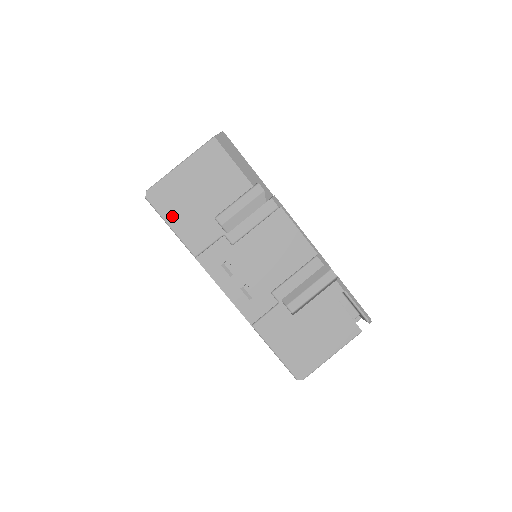
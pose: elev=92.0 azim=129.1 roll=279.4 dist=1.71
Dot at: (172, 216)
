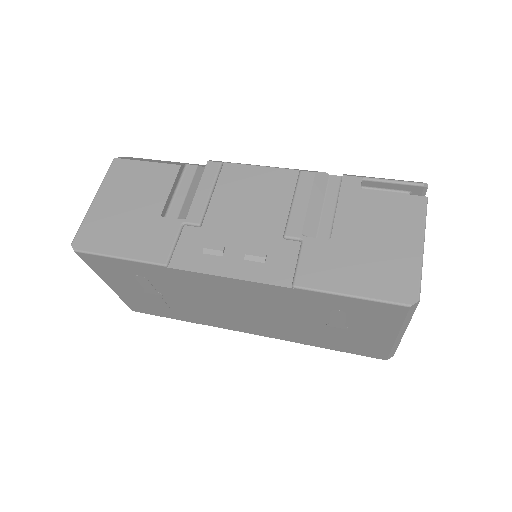
Dot at: (113, 246)
